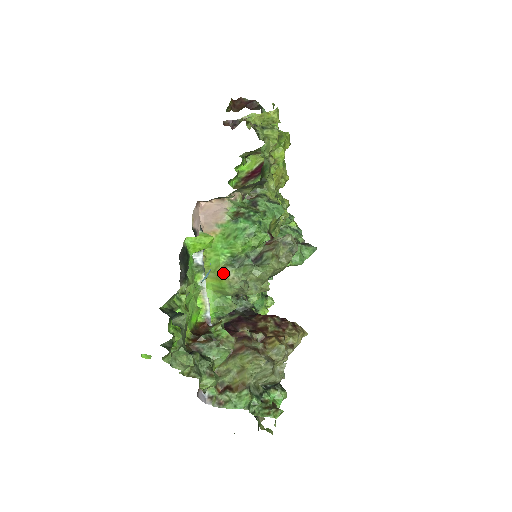
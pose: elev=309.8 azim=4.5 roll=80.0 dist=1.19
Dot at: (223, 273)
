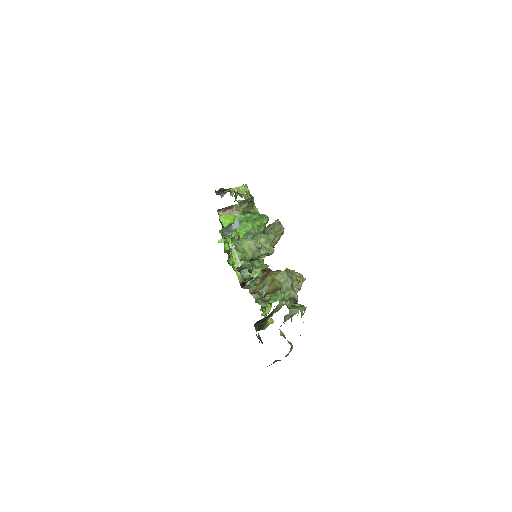
Dot at: (243, 242)
